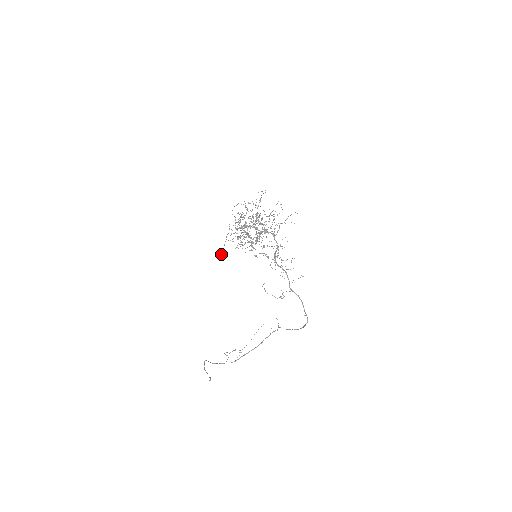
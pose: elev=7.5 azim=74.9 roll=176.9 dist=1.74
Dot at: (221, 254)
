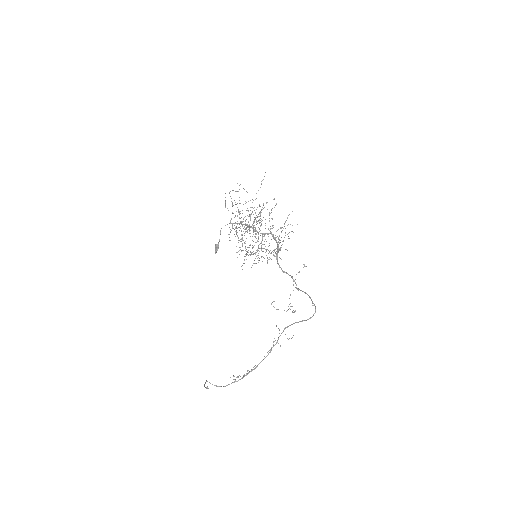
Dot at: (216, 244)
